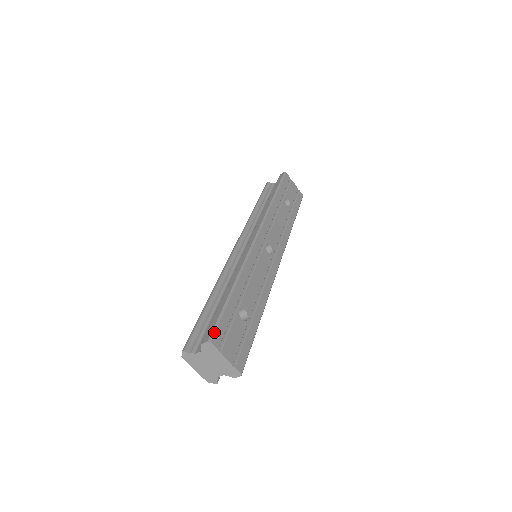
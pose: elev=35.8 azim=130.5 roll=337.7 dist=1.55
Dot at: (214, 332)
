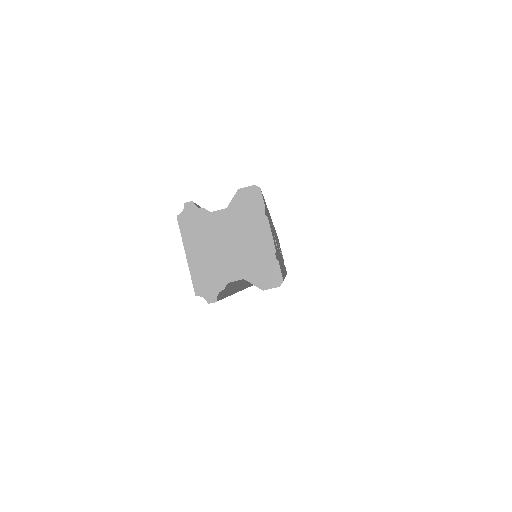
Dot at: occluded
